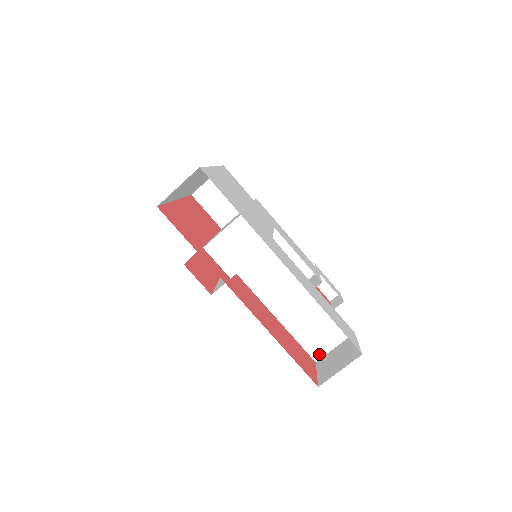
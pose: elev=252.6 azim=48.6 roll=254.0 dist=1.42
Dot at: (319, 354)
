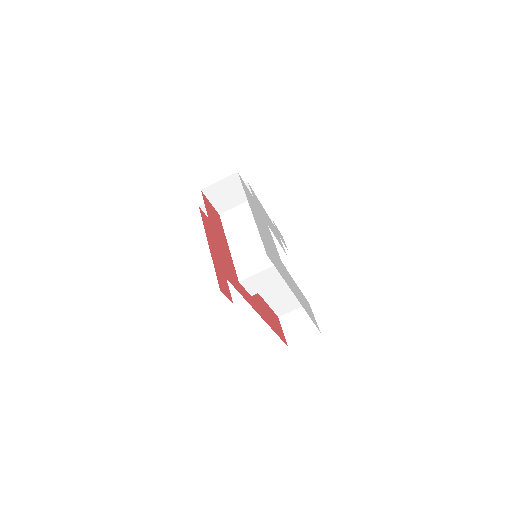
Dot at: (282, 313)
